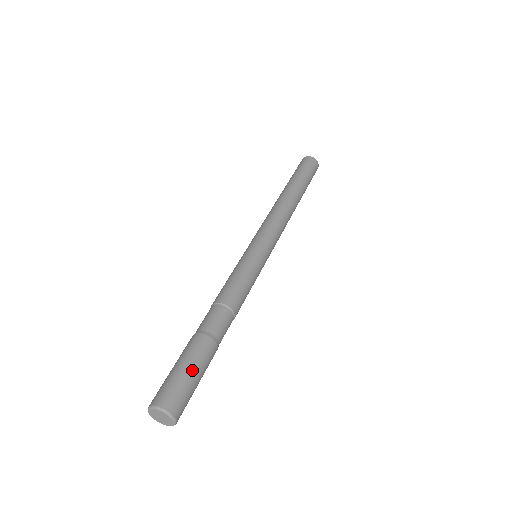
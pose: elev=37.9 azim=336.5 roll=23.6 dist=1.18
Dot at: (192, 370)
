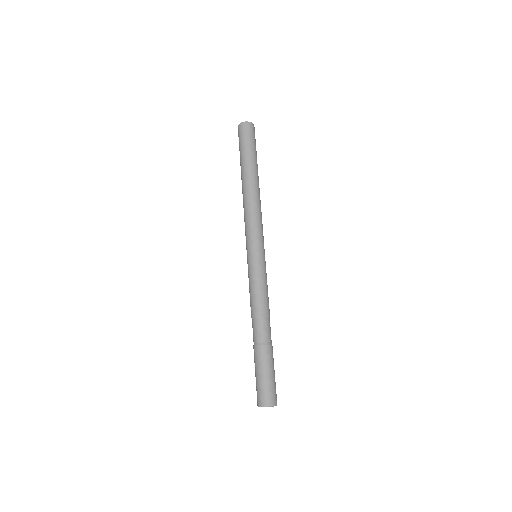
Dot at: (261, 374)
